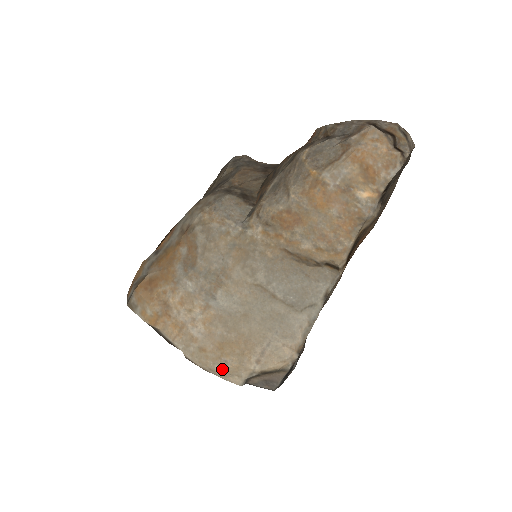
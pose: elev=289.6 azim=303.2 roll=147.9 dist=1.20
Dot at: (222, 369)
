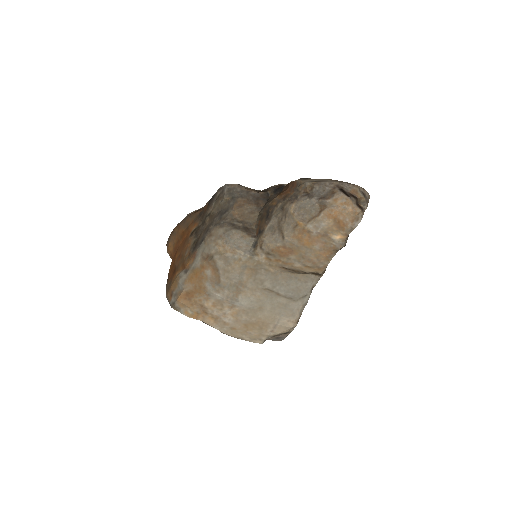
Dot at: (248, 337)
